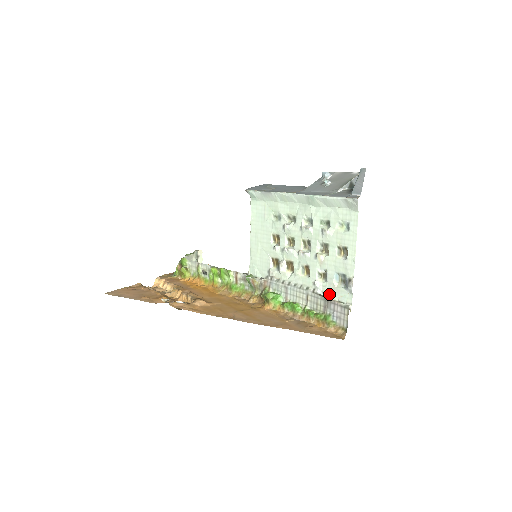
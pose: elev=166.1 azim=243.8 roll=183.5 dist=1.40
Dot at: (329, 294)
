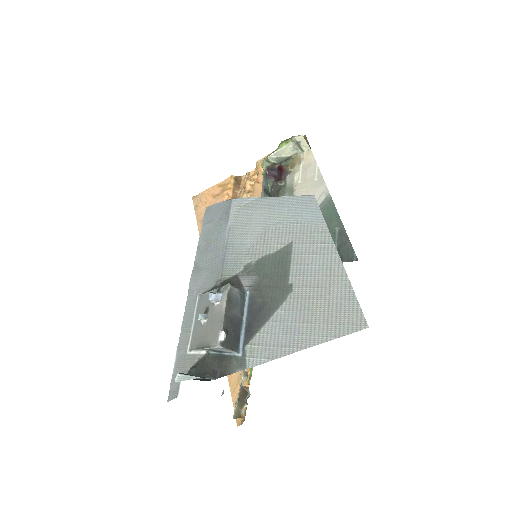
Dot at: (242, 384)
